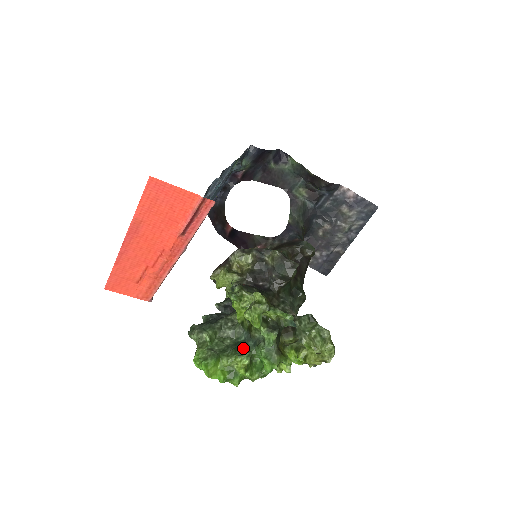
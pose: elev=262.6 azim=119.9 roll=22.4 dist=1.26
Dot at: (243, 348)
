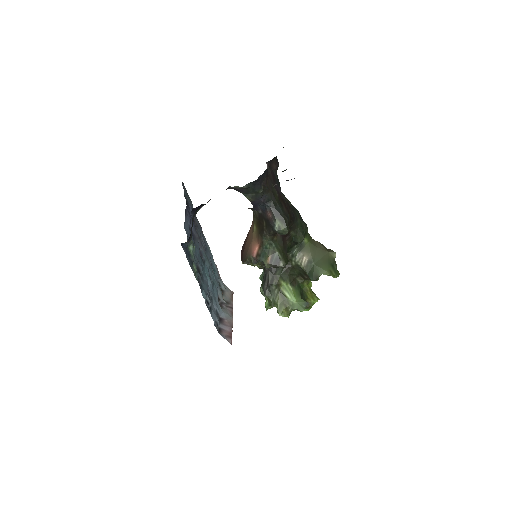
Dot at: occluded
